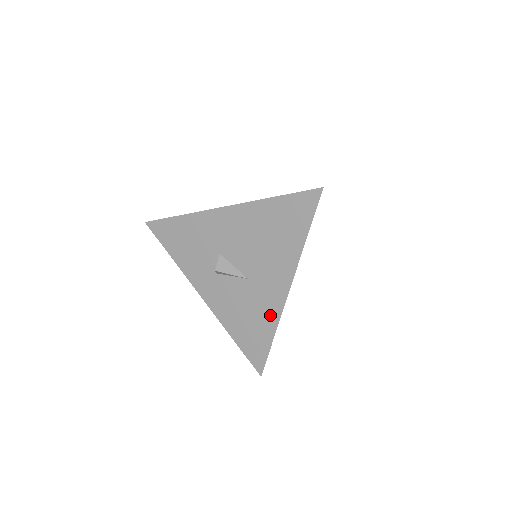
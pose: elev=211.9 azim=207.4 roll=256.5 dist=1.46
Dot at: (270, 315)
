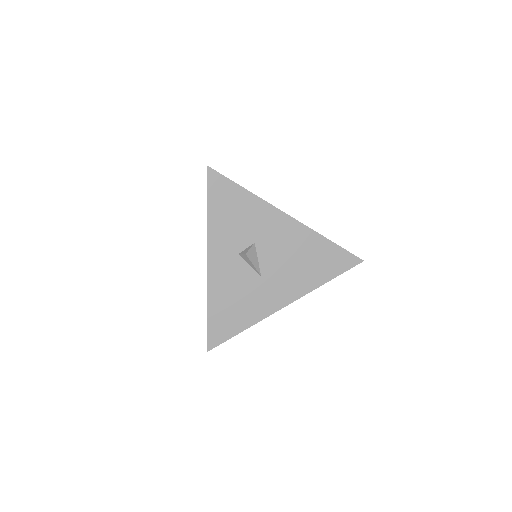
Dot at: (256, 313)
